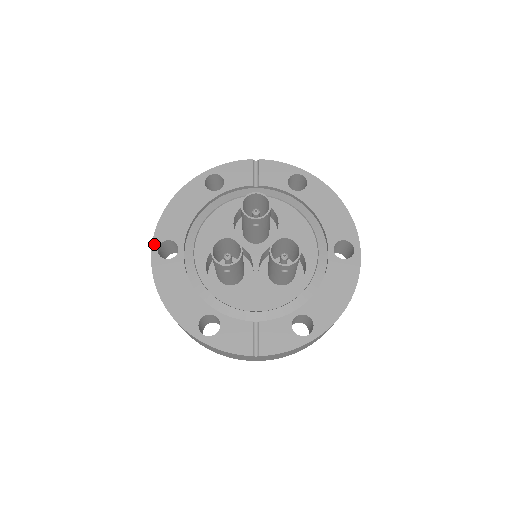
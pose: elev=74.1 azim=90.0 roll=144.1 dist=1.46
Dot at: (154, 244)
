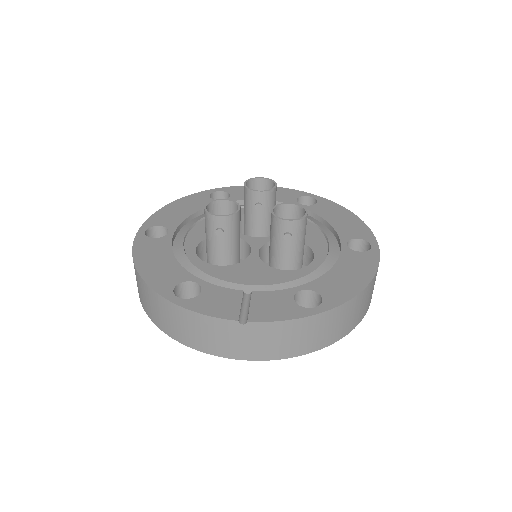
Dot at: (143, 227)
